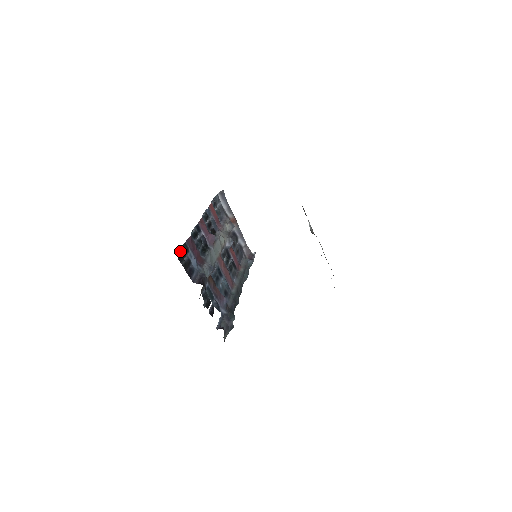
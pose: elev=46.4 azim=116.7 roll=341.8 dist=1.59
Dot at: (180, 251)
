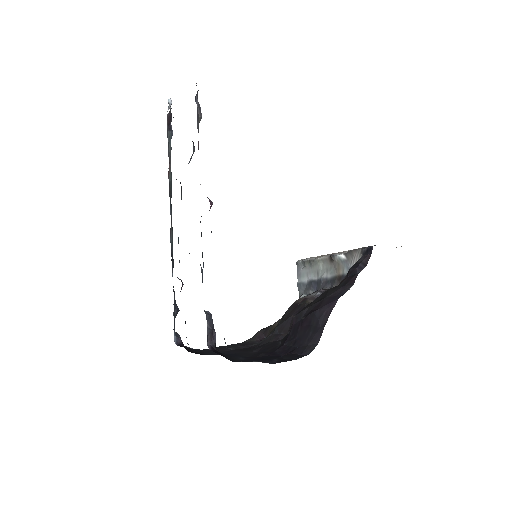
Dot at: occluded
